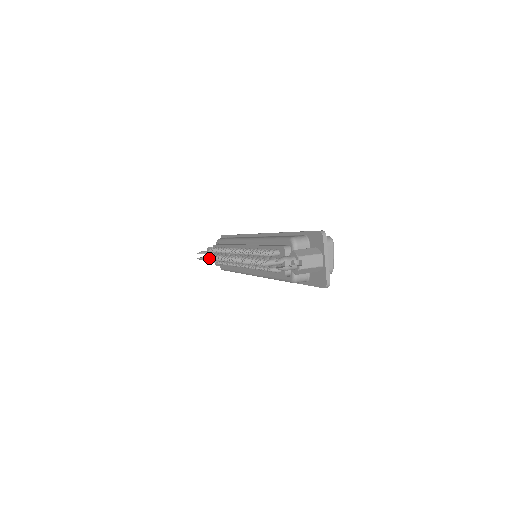
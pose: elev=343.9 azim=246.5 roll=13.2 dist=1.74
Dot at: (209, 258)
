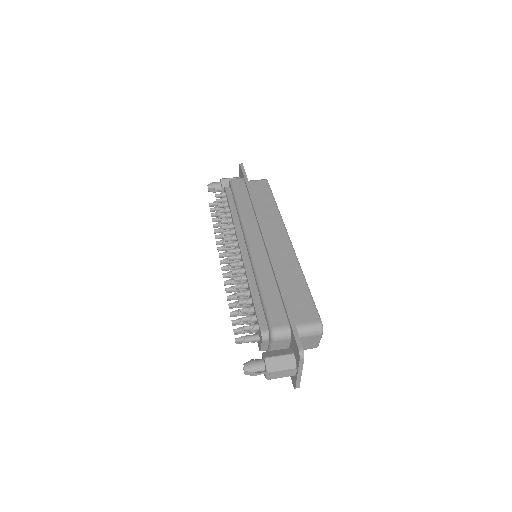
Dot at: (212, 221)
